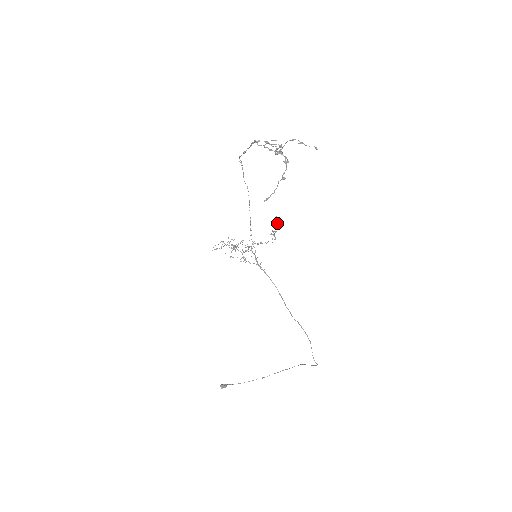
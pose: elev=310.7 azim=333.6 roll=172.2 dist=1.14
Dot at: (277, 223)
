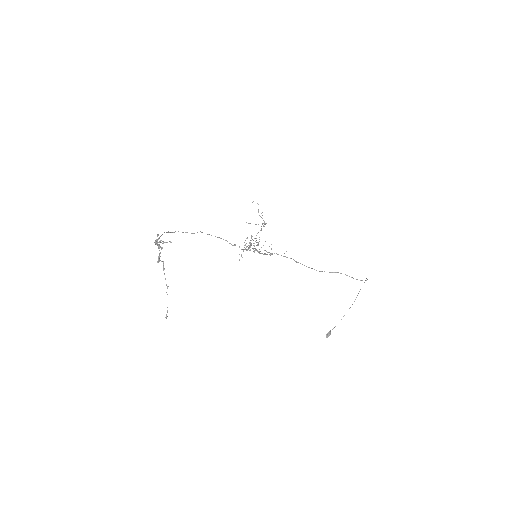
Dot at: occluded
